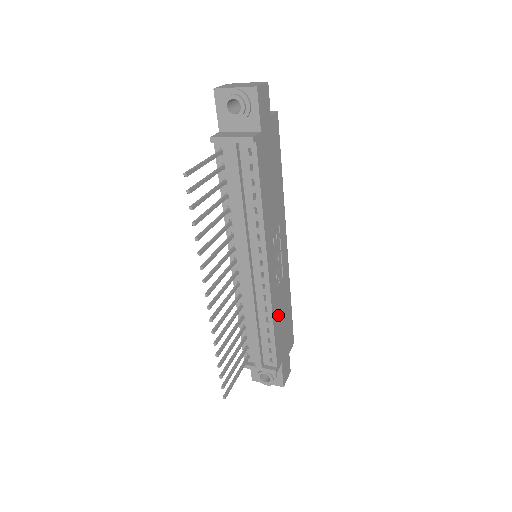
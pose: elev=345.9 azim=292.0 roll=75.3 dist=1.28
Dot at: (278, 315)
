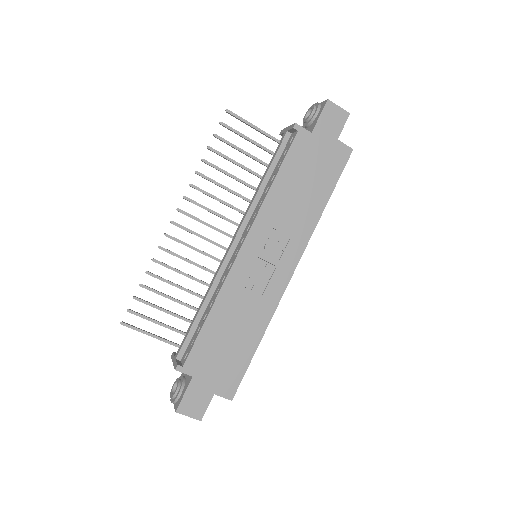
Dot at: (225, 317)
